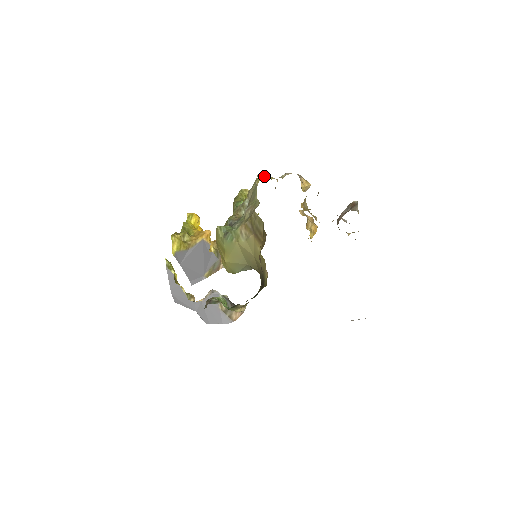
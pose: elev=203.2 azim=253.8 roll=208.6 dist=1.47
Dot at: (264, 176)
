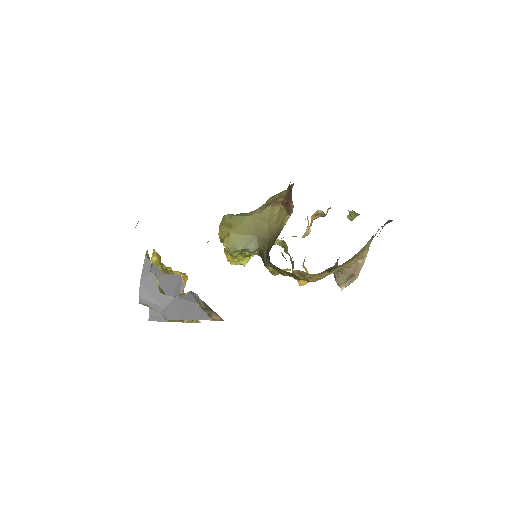
Dot at: occluded
